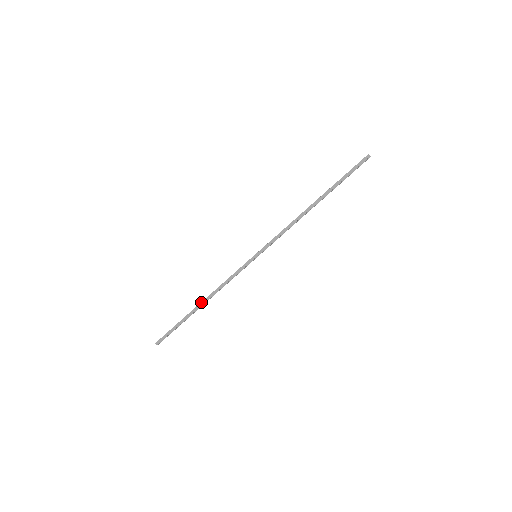
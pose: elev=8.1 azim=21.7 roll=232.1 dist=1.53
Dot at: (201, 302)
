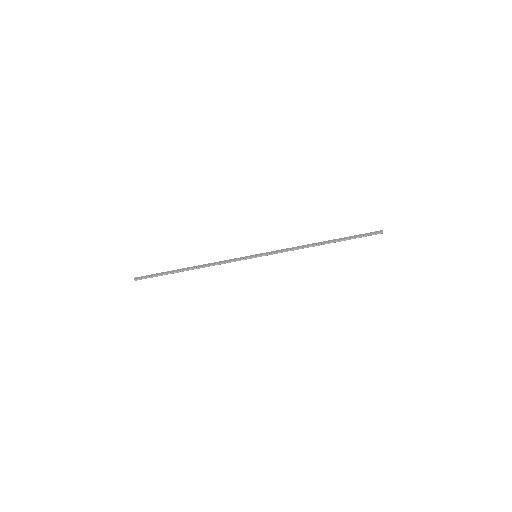
Dot at: occluded
